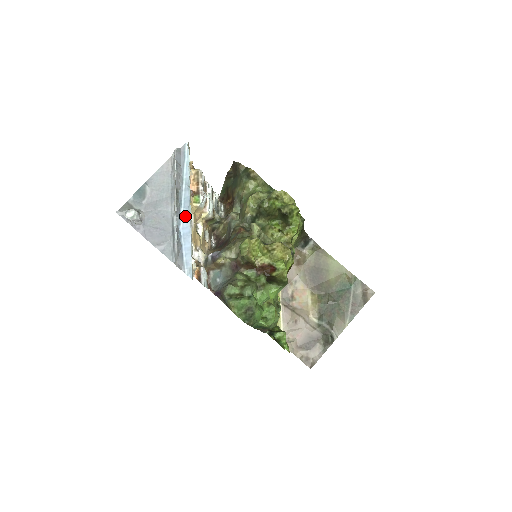
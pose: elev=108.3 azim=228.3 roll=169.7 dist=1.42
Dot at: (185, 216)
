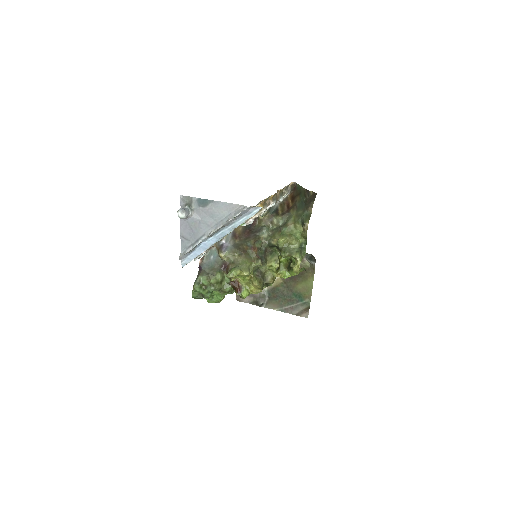
Dot at: (213, 240)
